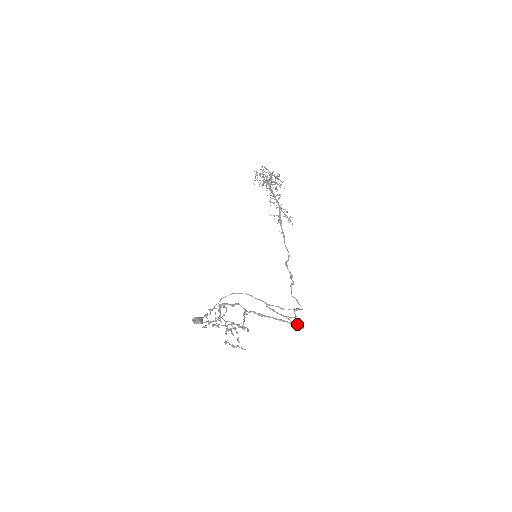
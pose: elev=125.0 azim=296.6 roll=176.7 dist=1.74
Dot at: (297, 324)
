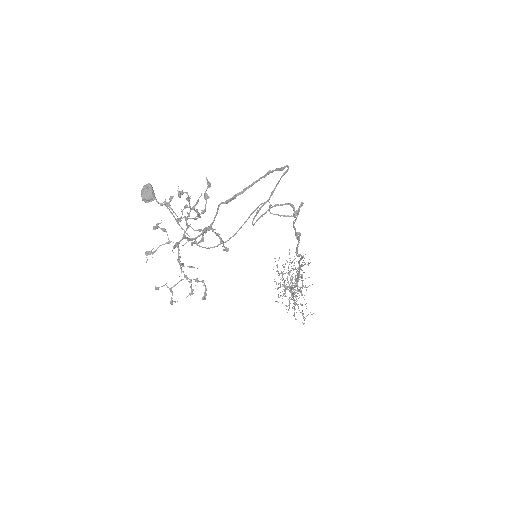
Dot at: (280, 170)
